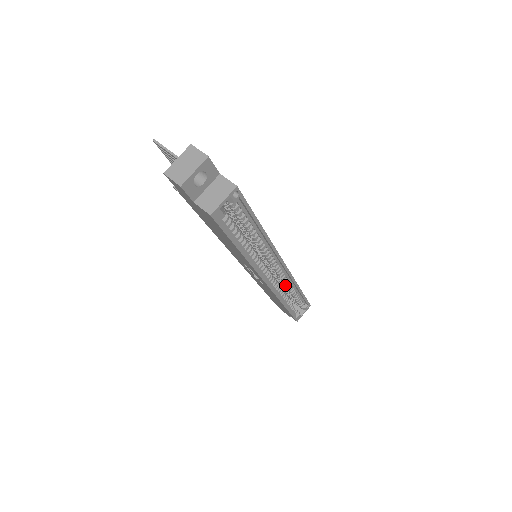
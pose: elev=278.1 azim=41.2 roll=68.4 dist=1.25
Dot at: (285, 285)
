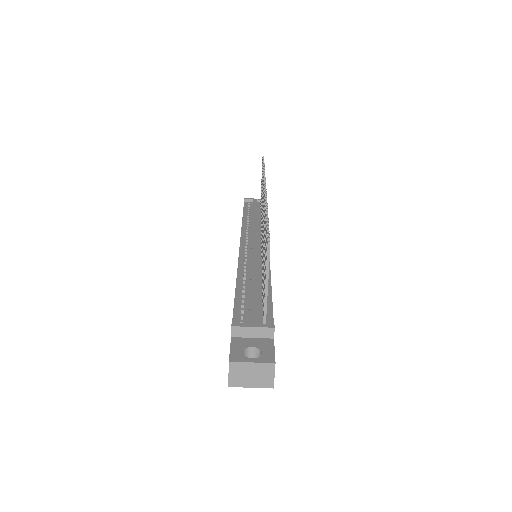
Dot at: occluded
